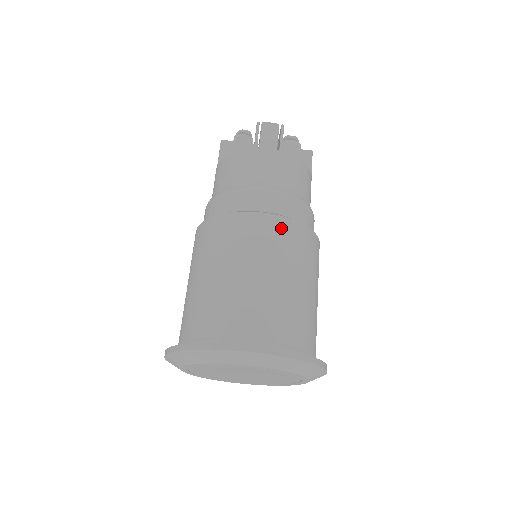
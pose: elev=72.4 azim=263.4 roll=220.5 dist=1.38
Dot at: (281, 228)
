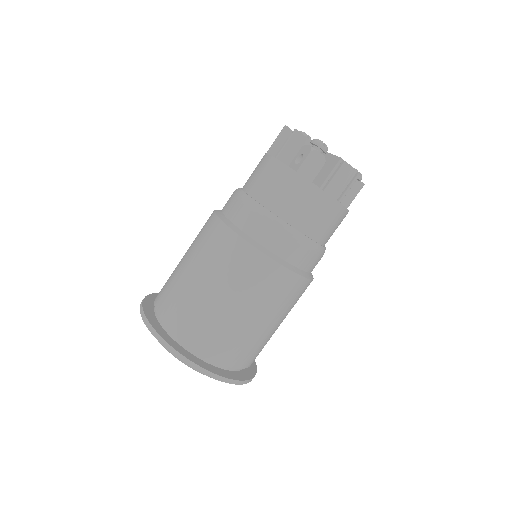
Dot at: (293, 285)
